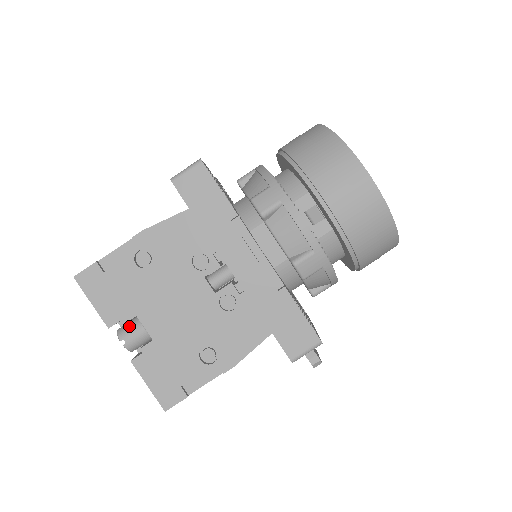
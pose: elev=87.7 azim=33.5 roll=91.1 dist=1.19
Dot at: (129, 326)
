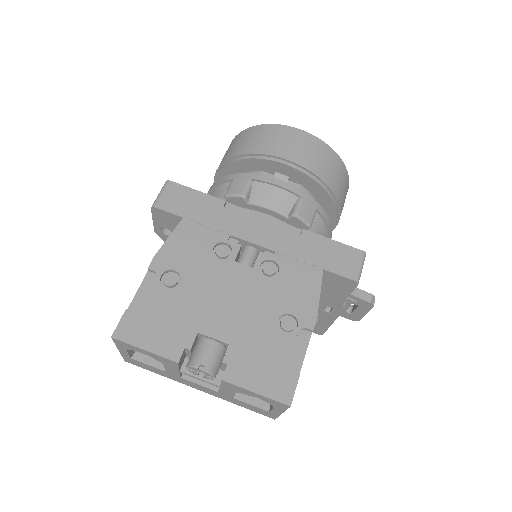
Dot at: (196, 350)
